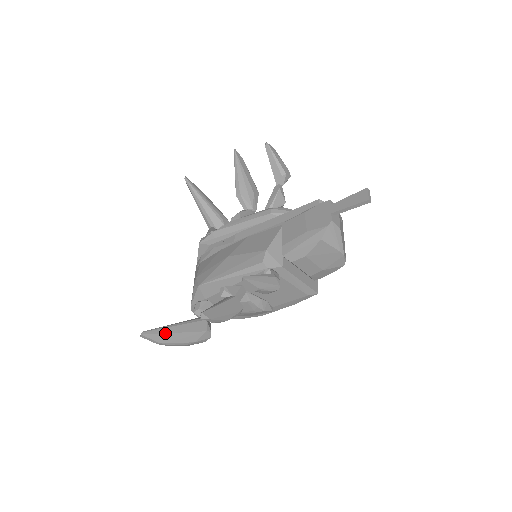
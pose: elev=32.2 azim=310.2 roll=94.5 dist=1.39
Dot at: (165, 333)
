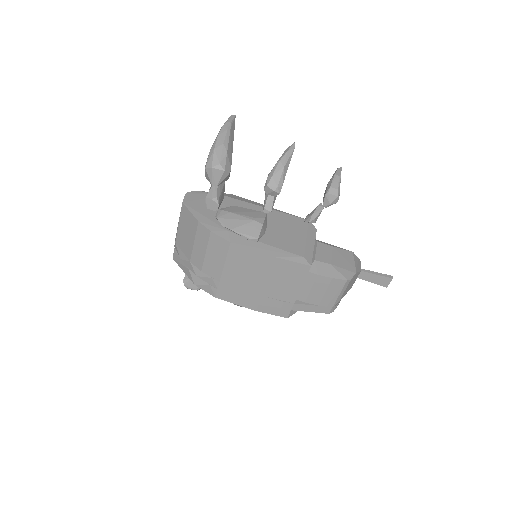
Dot at: occluded
